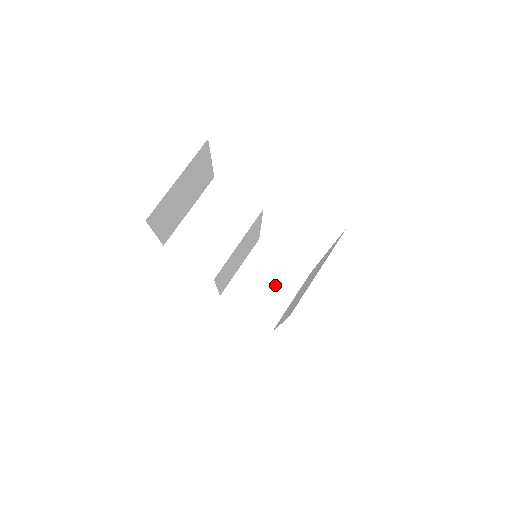
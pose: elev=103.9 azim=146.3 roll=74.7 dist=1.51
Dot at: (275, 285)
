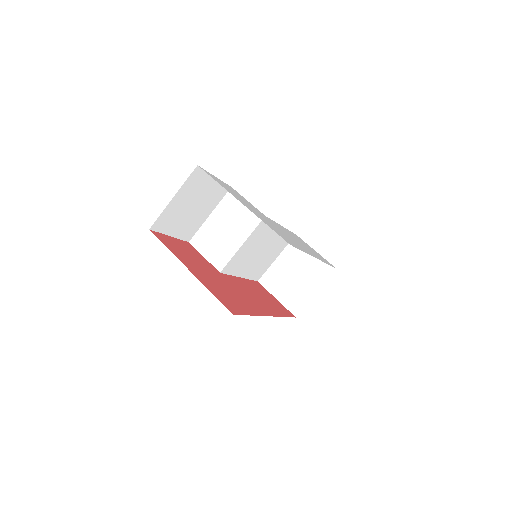
Dot at: (304, 277)
